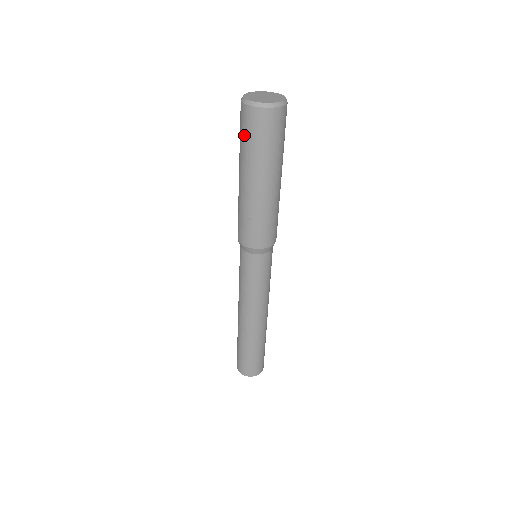
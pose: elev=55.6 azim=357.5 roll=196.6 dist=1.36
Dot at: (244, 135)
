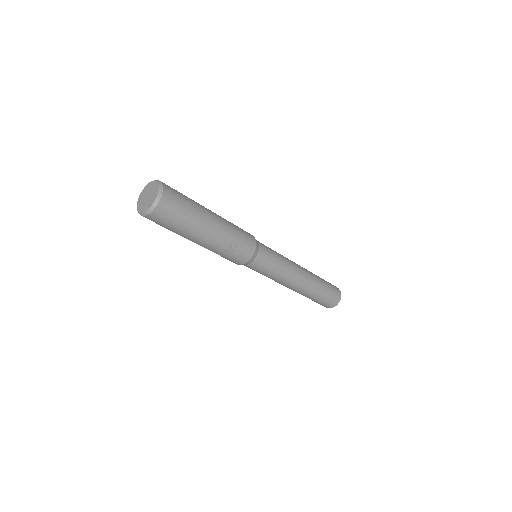
Dot at: (168, 226)
